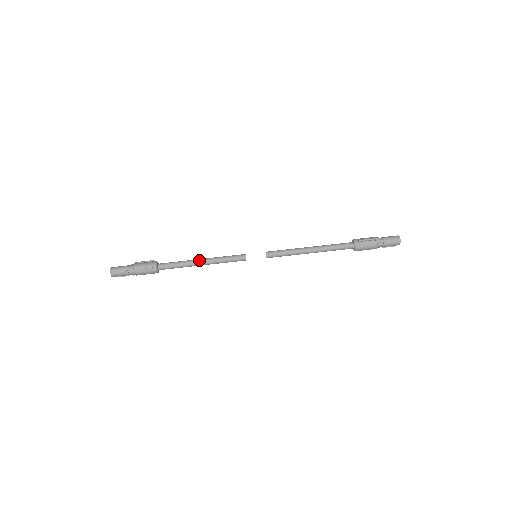
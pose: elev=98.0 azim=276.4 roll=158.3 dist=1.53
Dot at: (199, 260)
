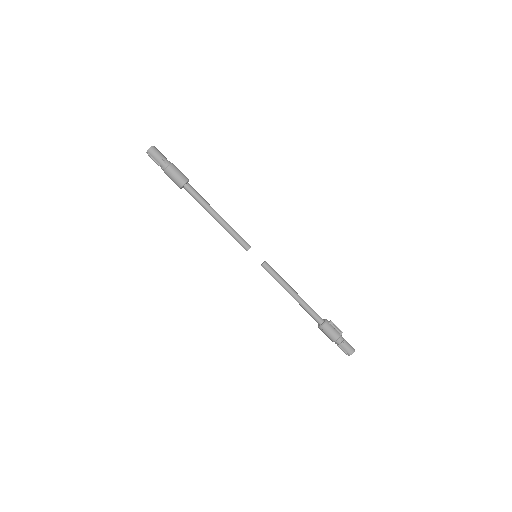
Dot at: occluded
